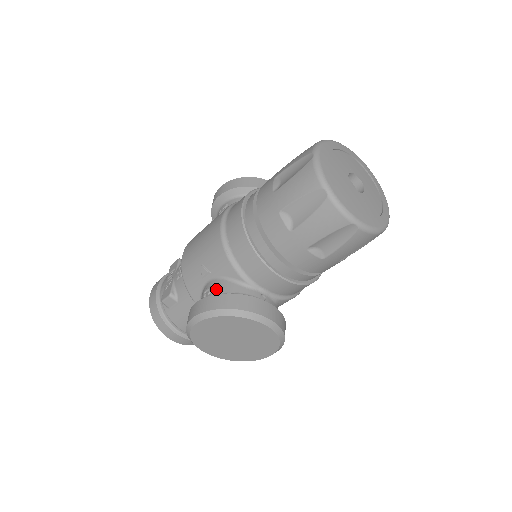
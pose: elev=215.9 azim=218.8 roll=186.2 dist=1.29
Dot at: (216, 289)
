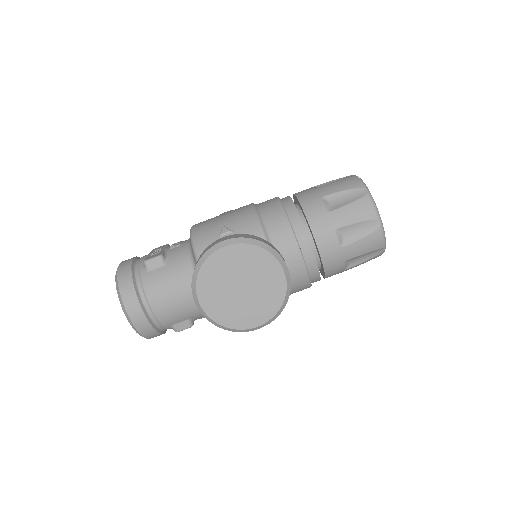
Dot at: occluded
